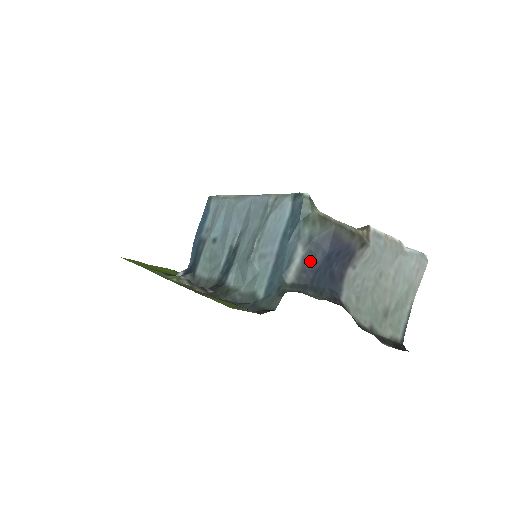
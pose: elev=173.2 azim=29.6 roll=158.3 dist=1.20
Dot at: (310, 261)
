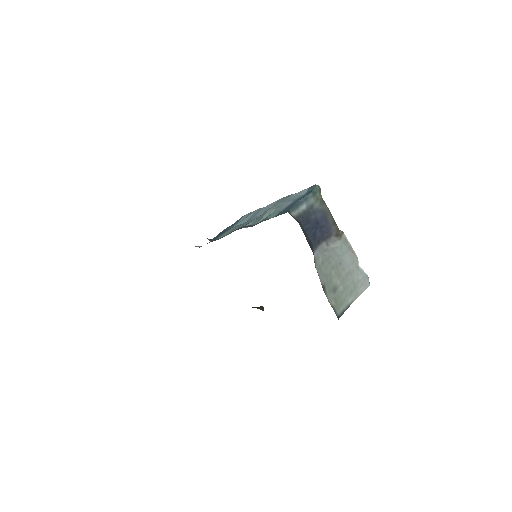
Dot at: (307, 215)
